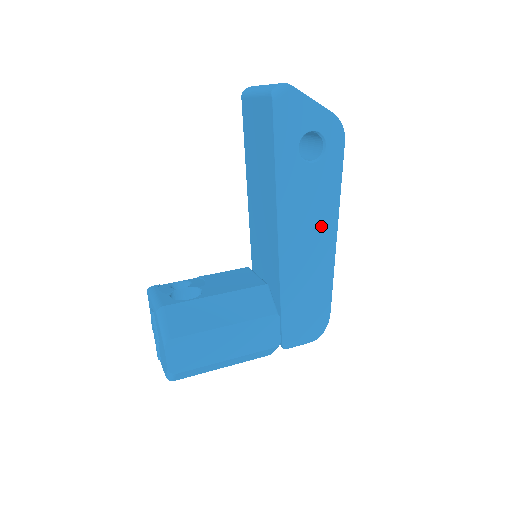
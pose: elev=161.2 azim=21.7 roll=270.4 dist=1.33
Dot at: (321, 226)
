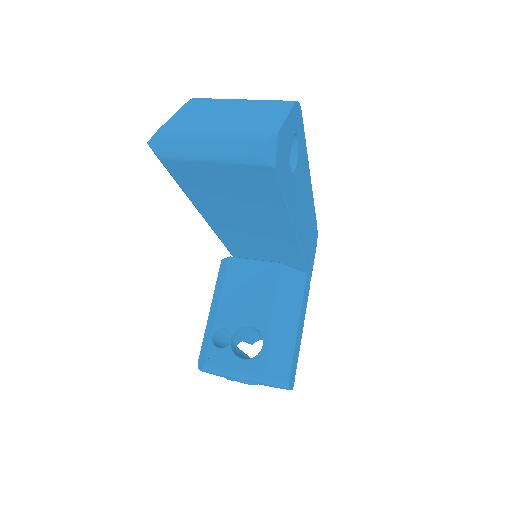
Dot at: (306, 192)
